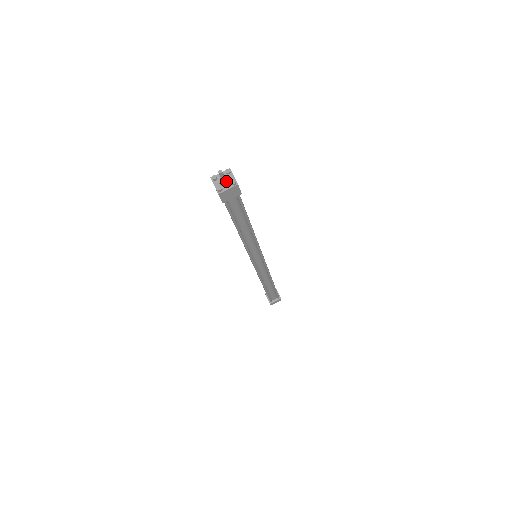
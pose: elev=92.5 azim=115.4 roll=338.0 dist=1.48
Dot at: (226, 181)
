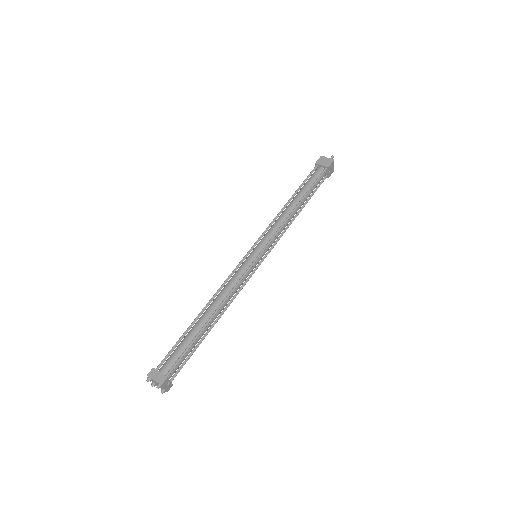
Dot at: occluded
